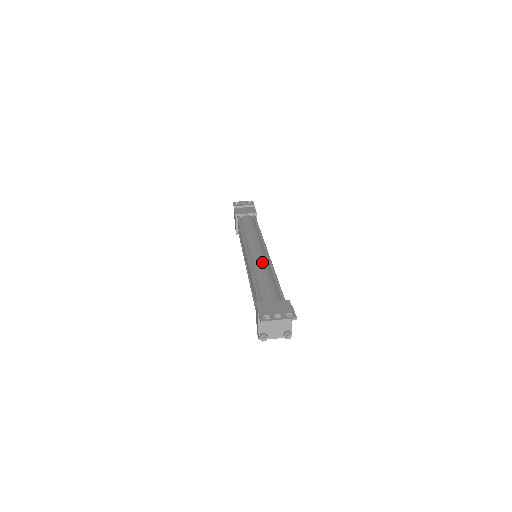
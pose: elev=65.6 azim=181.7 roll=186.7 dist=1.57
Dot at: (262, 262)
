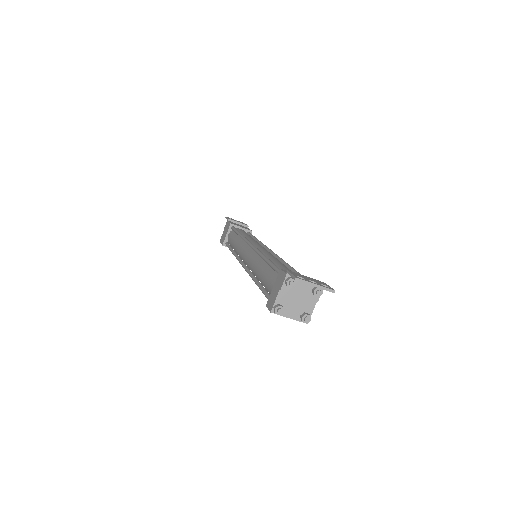
Dot at: occluded
